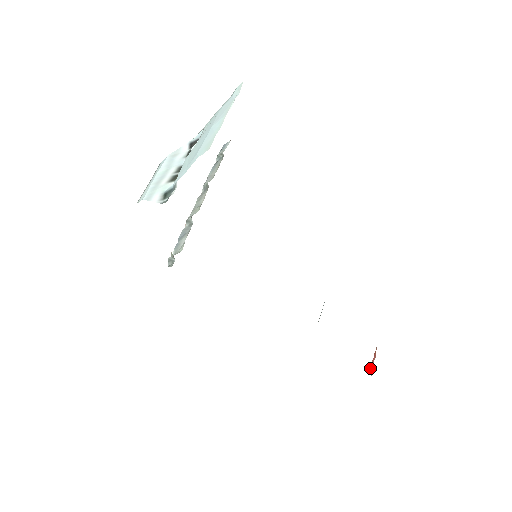
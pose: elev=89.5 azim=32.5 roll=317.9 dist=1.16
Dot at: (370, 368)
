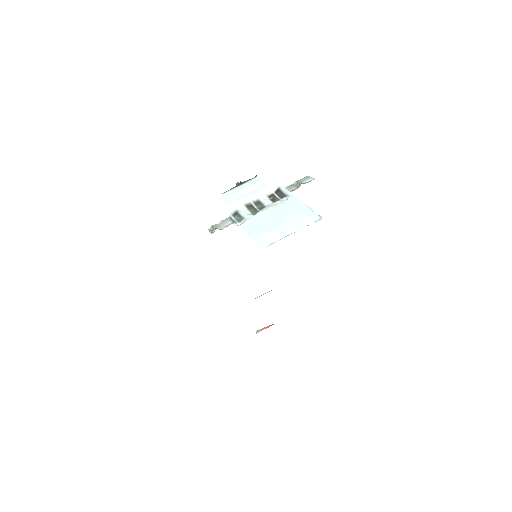
Dot at: (260, 330)
